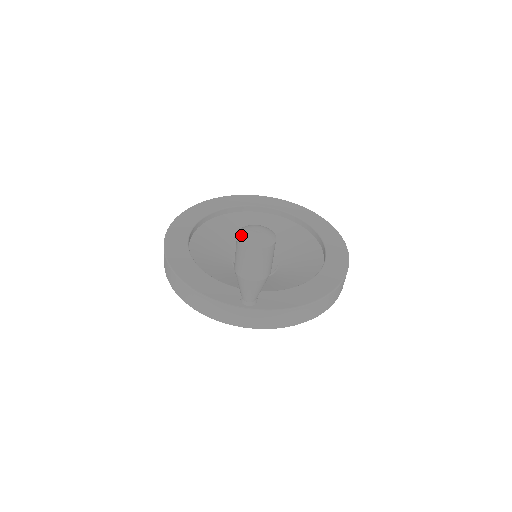
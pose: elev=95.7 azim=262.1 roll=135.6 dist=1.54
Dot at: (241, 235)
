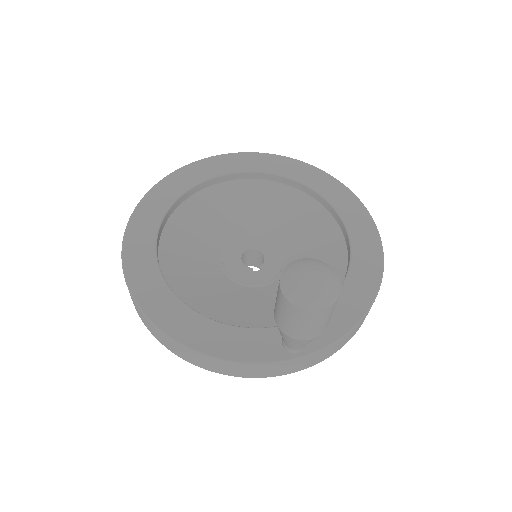
Dot at: (291, 294)
